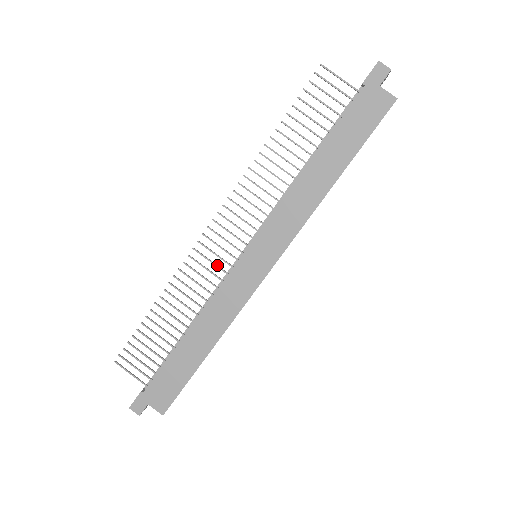
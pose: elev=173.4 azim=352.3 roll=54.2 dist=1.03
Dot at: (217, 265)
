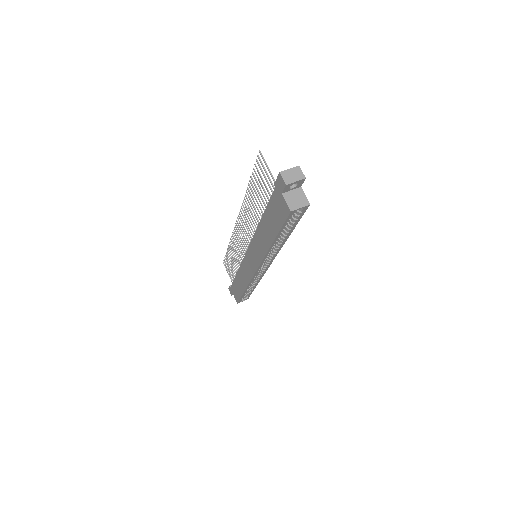
Dot at: (242, 248)
